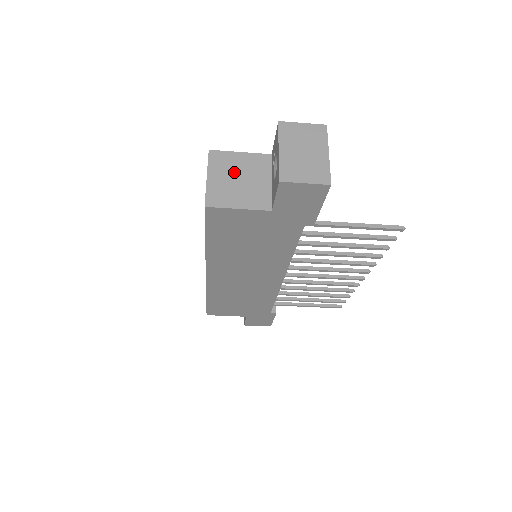
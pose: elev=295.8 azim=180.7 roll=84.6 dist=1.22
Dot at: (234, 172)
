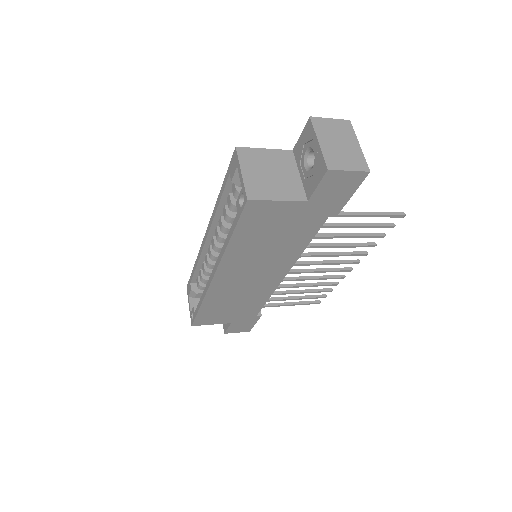
Dot at: (265, 167)
